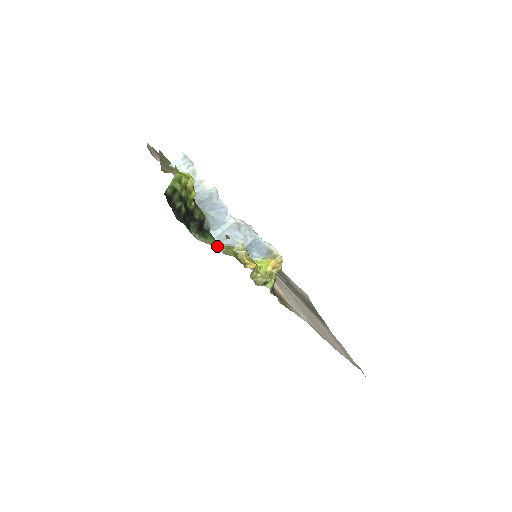
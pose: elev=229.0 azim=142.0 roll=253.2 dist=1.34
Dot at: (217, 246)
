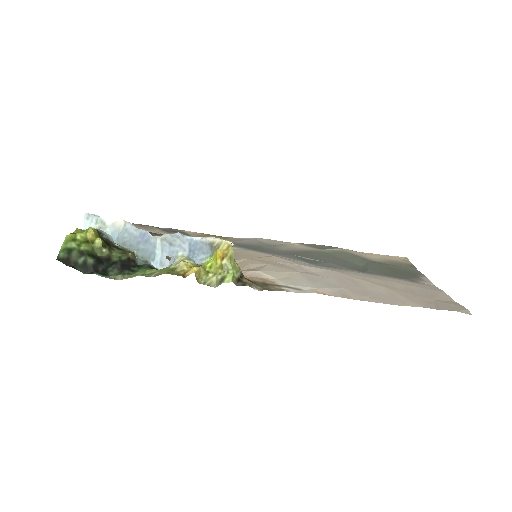
Dot at: (149, 274)
